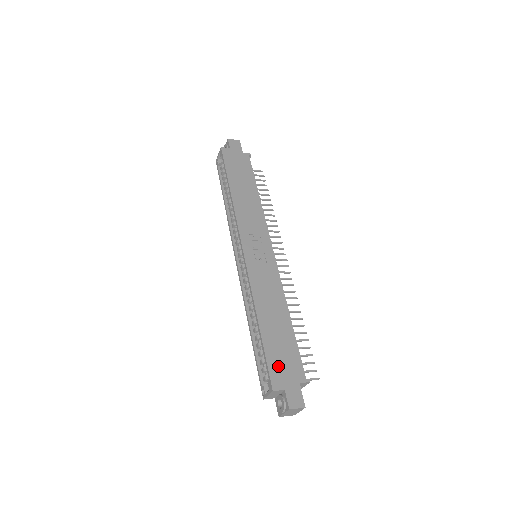
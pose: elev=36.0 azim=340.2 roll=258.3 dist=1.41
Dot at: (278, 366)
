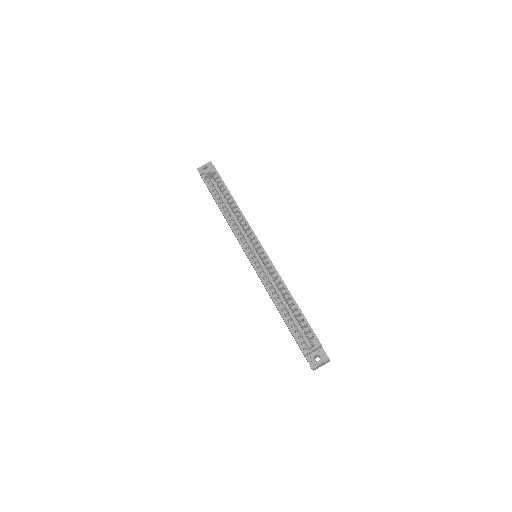
Dot at: occluded
